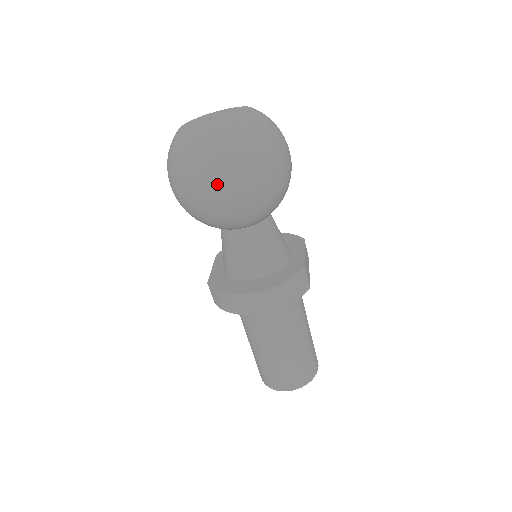
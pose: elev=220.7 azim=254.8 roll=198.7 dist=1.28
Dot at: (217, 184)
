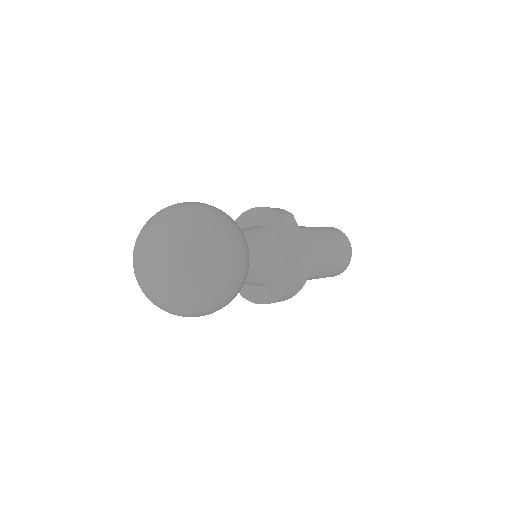
Dot at: (205, 313)
